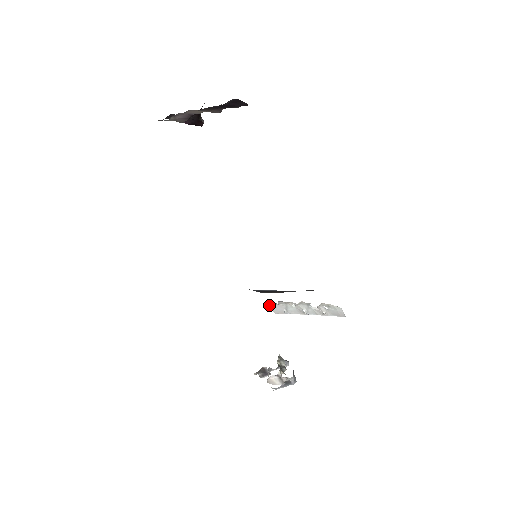
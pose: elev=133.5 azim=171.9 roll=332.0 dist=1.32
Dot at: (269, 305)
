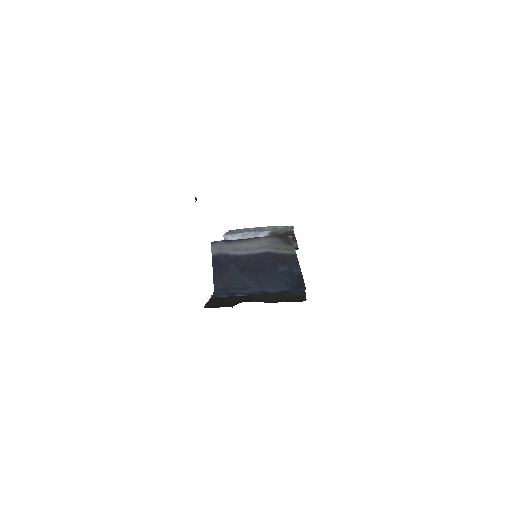
Dot at: occluded
